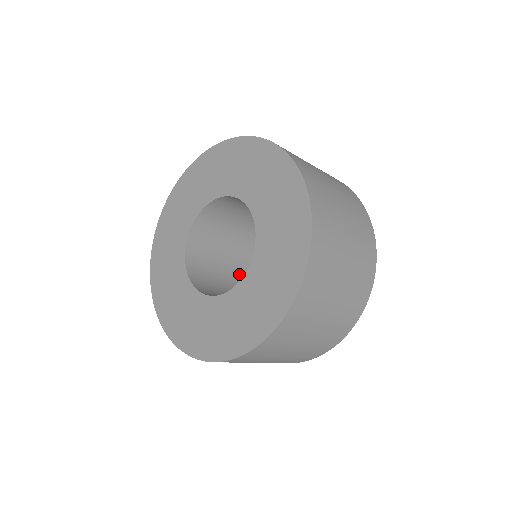
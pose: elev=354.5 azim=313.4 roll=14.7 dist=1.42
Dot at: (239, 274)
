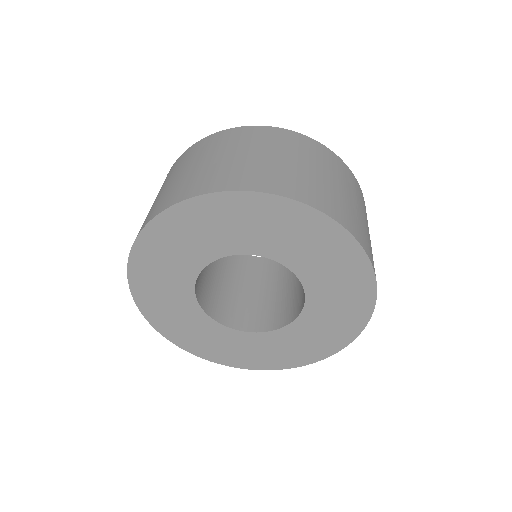
Dot at: occluded
